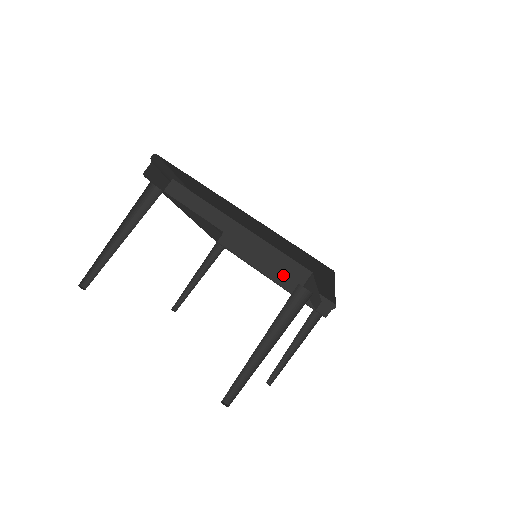
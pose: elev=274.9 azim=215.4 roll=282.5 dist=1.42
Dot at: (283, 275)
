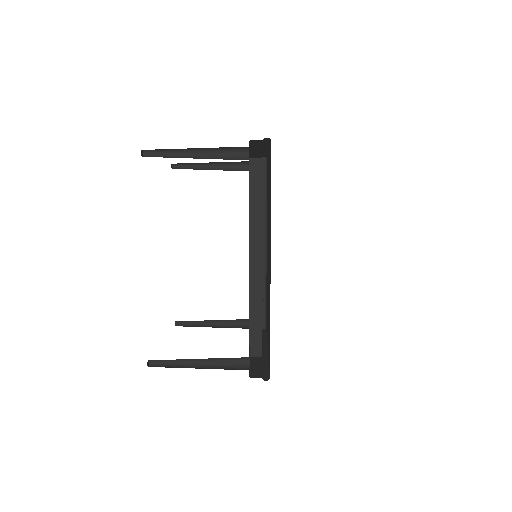
Dot at: (262, 353)
